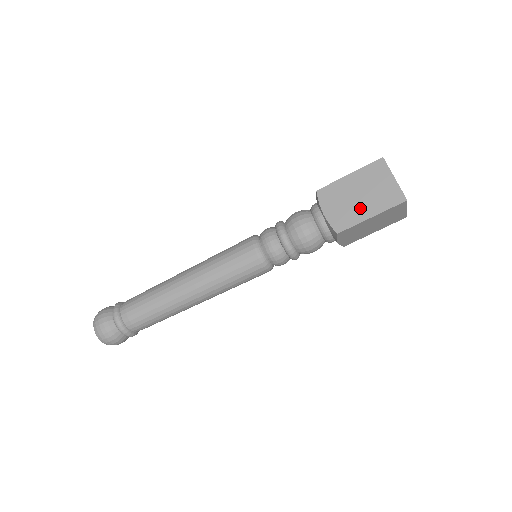
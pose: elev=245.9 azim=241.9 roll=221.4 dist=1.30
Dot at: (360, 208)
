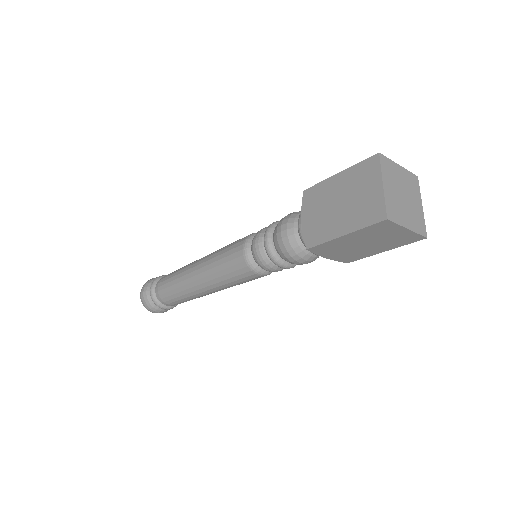
Dot at: (368, 250)
